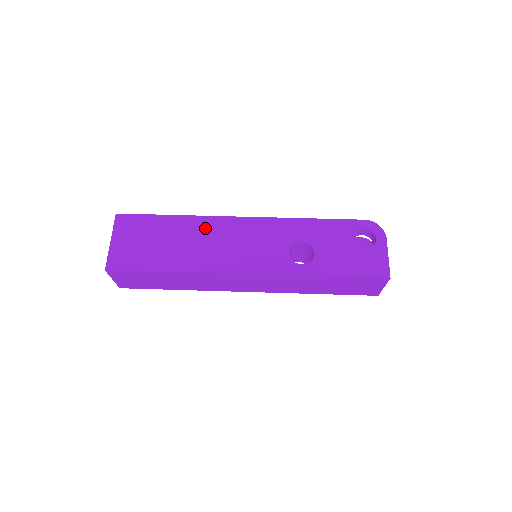
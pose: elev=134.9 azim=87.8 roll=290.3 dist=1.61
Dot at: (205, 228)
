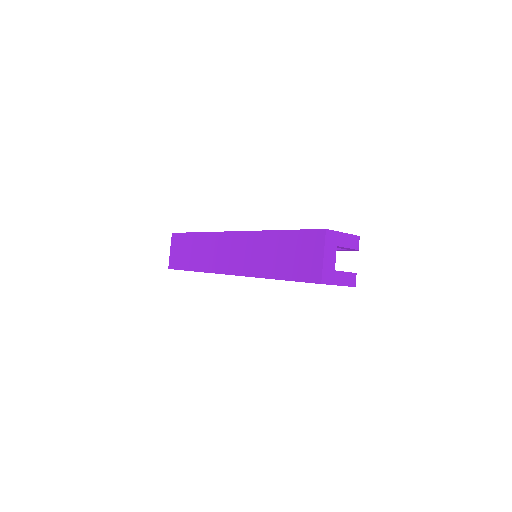
Dot at: occluded
